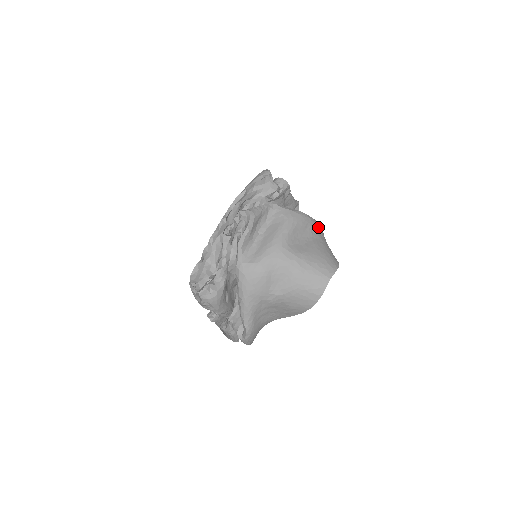
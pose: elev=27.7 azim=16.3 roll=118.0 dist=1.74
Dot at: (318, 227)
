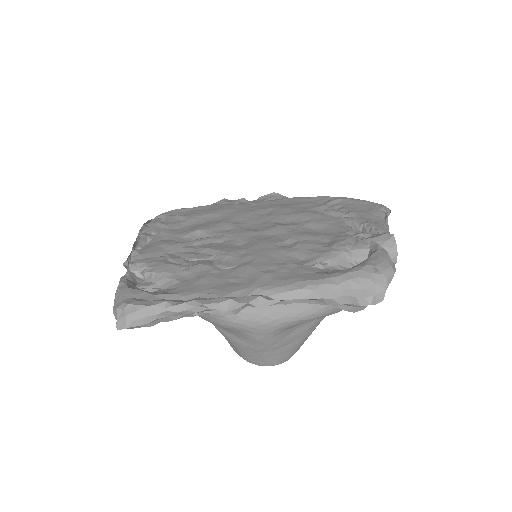
Dot at: occluded
